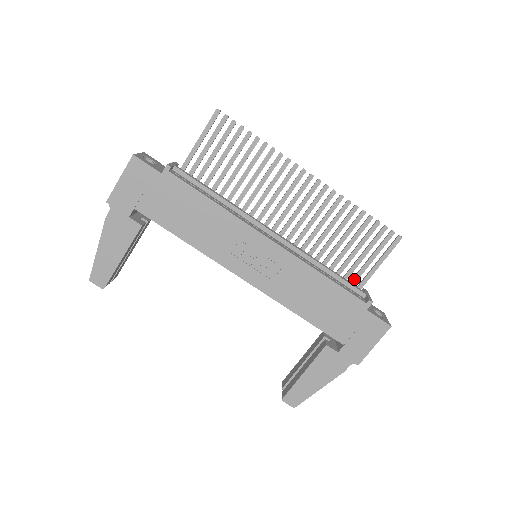
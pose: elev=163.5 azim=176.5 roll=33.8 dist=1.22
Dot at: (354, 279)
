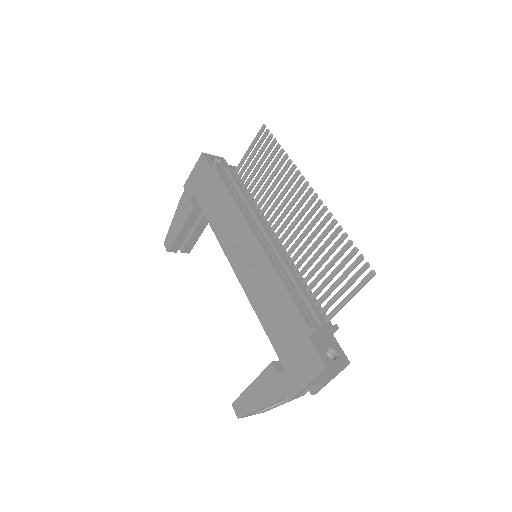
Dot at: (324, 307)
